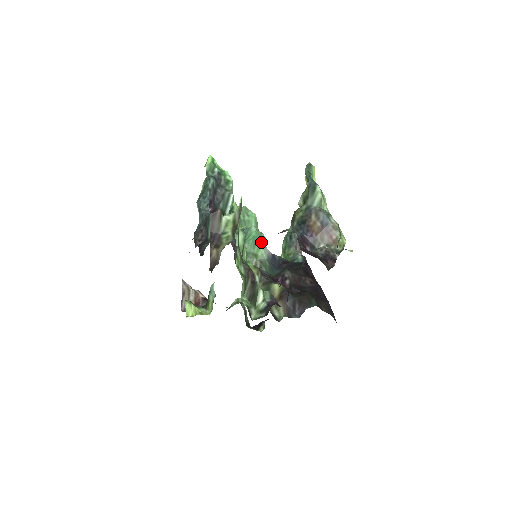
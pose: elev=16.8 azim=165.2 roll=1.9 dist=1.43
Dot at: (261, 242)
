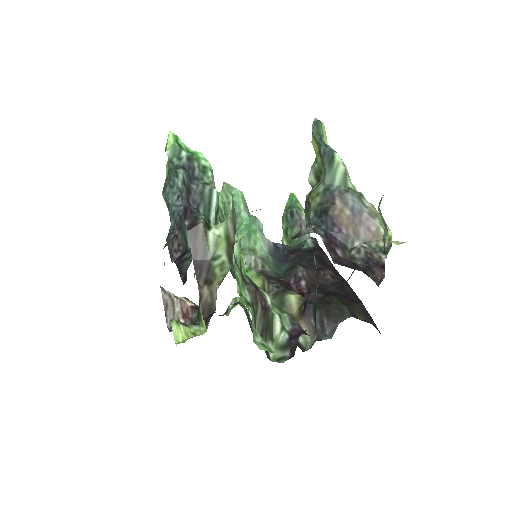
Dot at: (257, 231)
